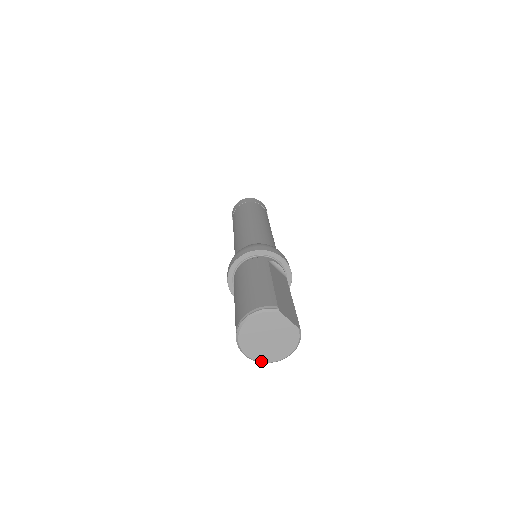
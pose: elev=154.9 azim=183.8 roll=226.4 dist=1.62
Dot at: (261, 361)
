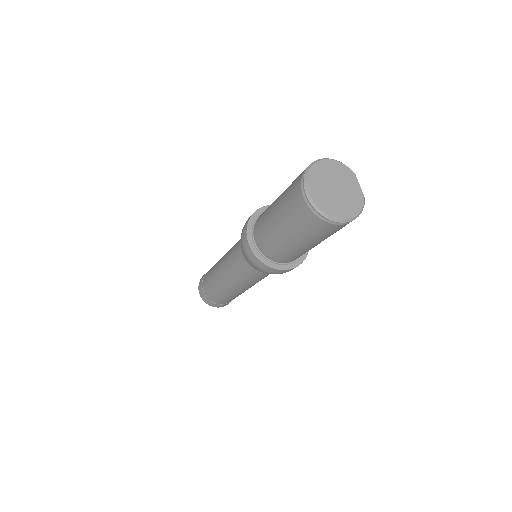
Dot at: (320, 208)
